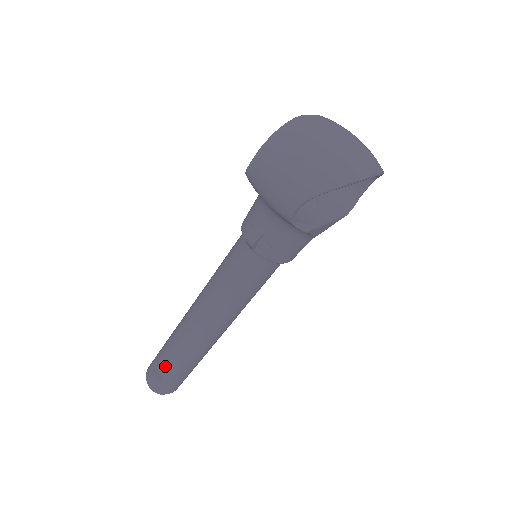
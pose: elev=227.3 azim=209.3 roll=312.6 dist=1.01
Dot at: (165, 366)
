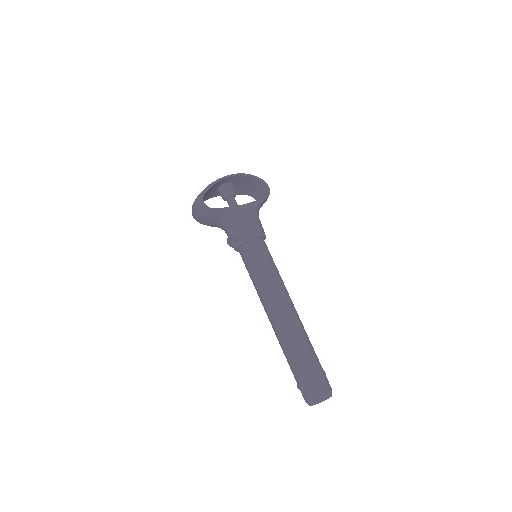
Dot at: (293, 370)
